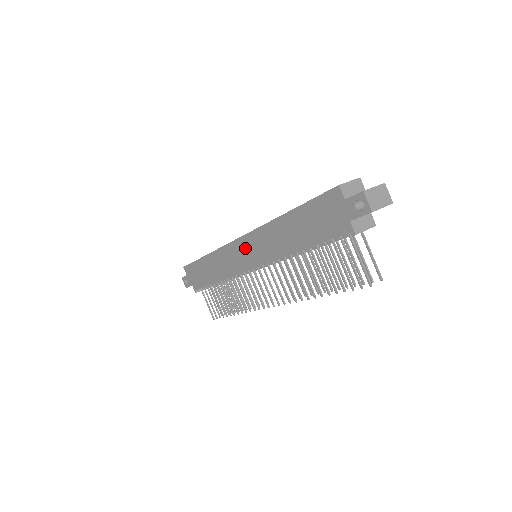
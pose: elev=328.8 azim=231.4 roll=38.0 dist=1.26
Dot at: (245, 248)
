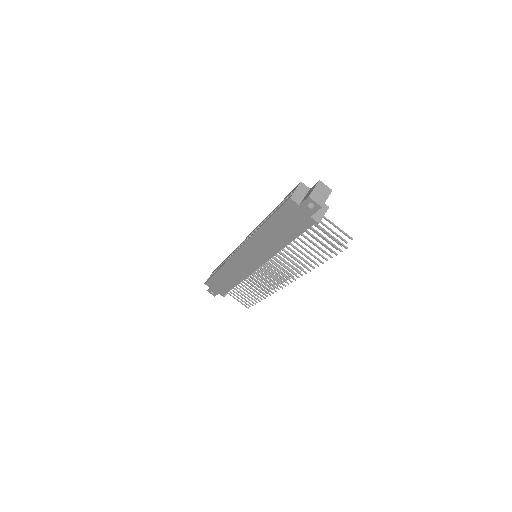
Dot at: (246, 256)
